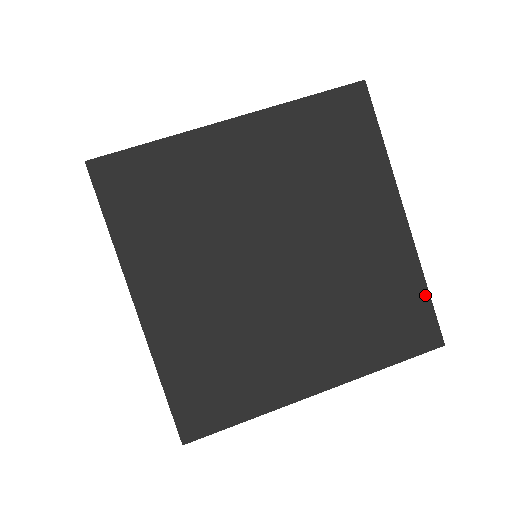
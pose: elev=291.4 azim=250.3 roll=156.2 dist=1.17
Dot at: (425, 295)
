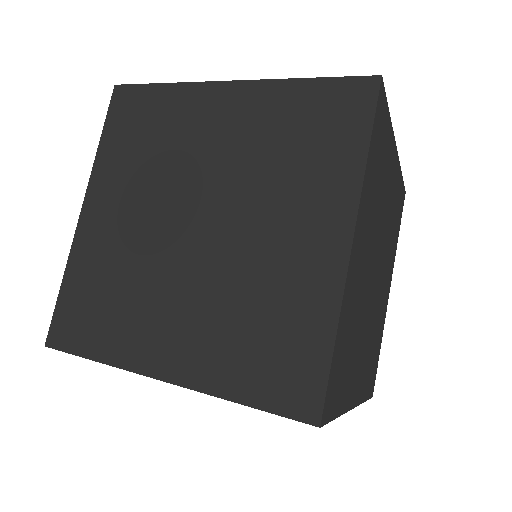
Dot at: (327, 348)
